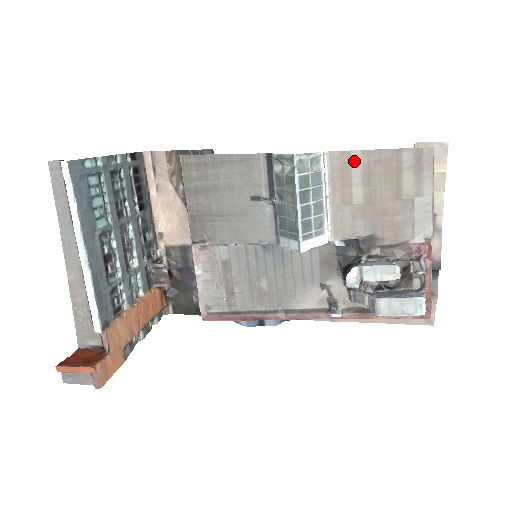
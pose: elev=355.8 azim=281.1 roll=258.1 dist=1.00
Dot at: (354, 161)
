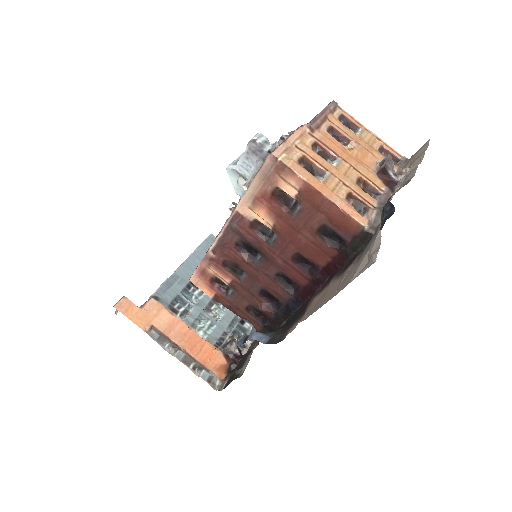
Dot at: occluded
